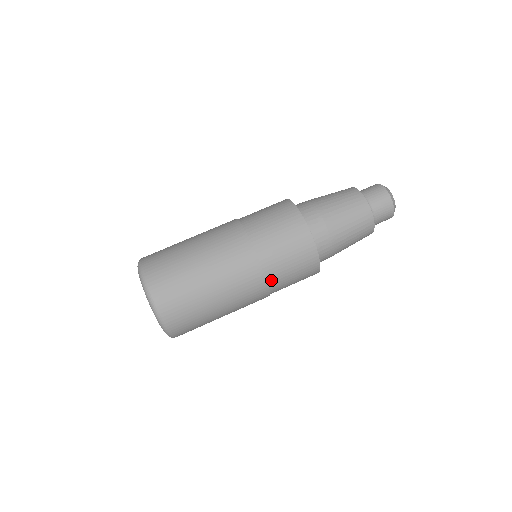
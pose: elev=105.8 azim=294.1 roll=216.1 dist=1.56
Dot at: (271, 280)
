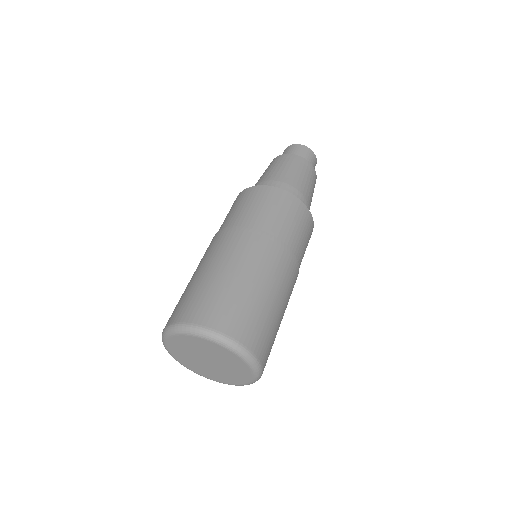
Dot at: (279, 236)
